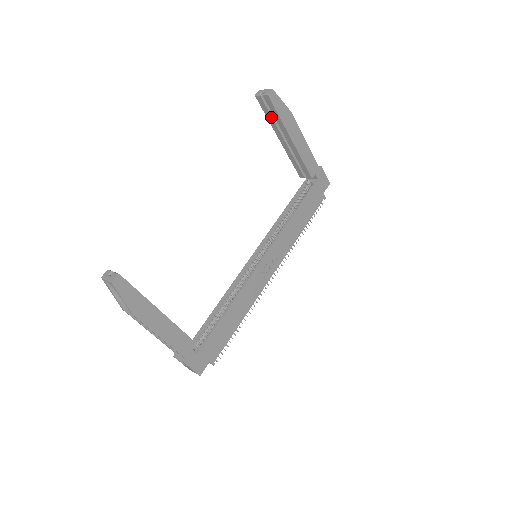
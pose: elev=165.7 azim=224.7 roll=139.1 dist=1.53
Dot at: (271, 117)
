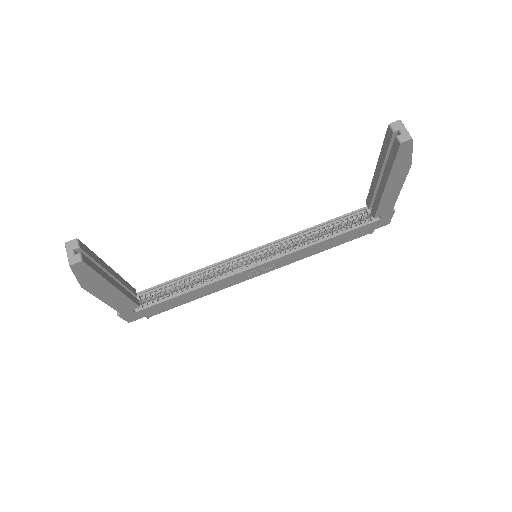
Dot at: (386, 153)
